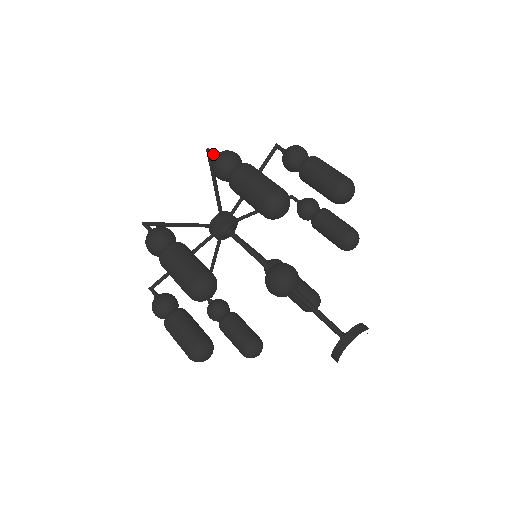
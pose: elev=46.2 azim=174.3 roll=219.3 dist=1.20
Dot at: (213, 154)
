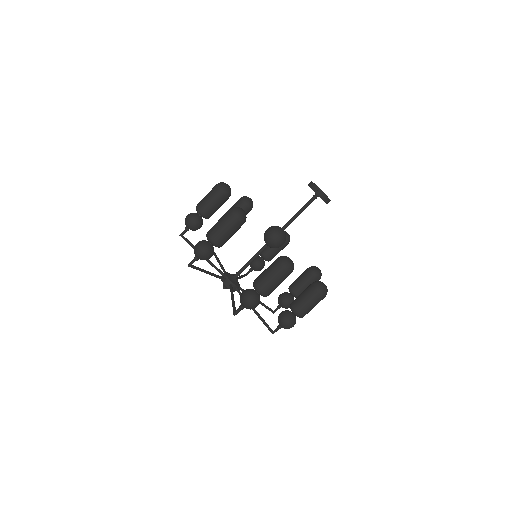
Dot at: (184, 230)
